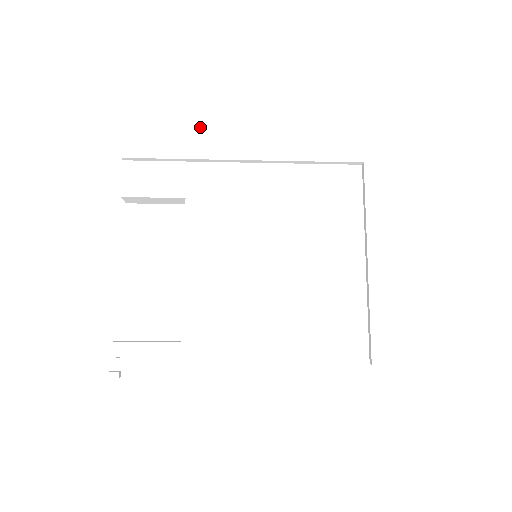
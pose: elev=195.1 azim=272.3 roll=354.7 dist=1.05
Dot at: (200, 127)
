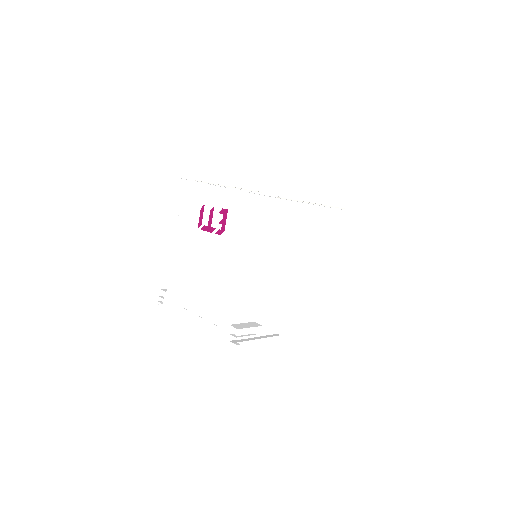
Dot at: (294, 211)
